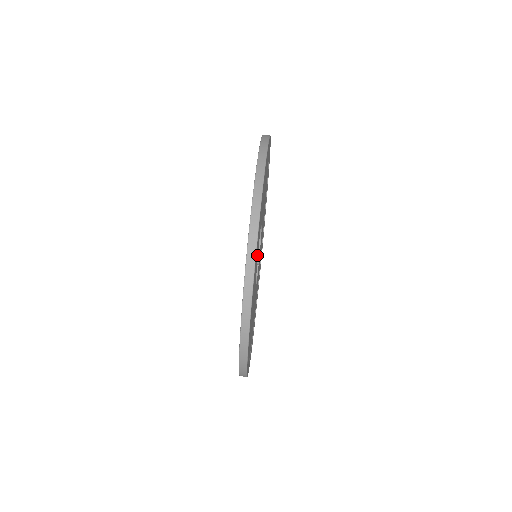
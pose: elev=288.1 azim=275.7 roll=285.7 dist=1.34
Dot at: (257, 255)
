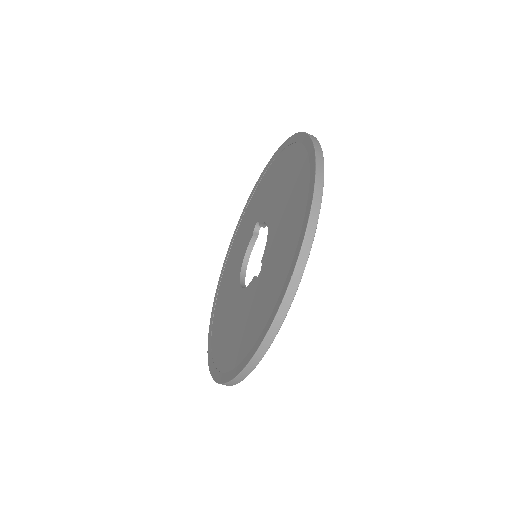
Dot at: occluded
